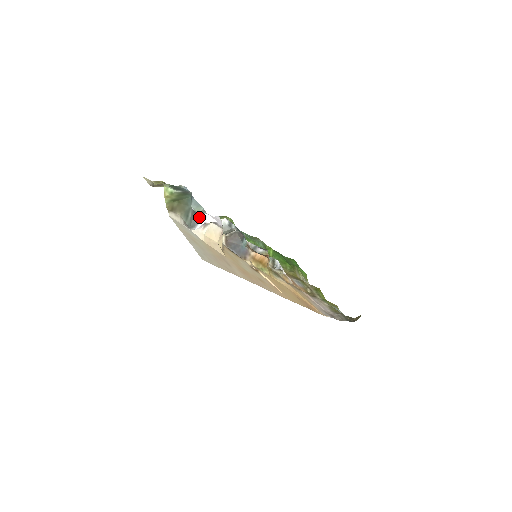
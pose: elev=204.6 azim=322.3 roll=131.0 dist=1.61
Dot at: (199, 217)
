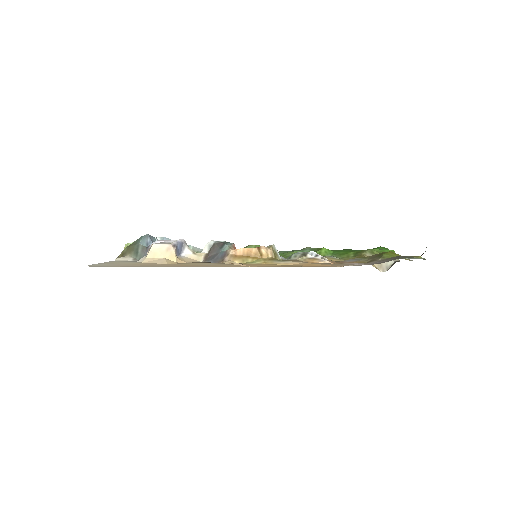
Dot at: (148, 248)
